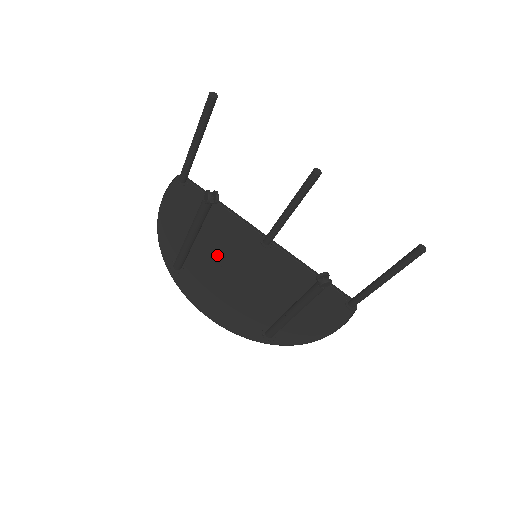
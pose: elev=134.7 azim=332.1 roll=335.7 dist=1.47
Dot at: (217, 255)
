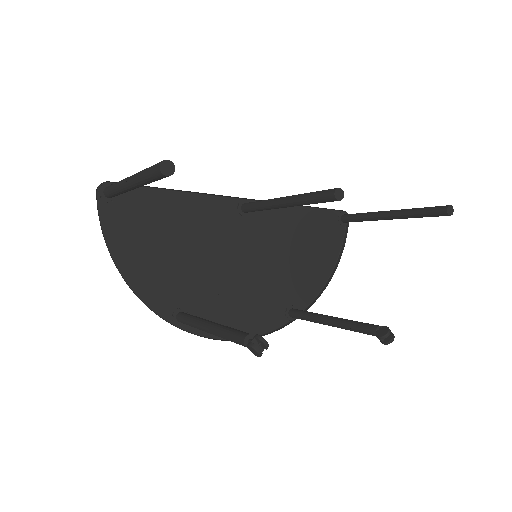
Dot at: (205, 265)
